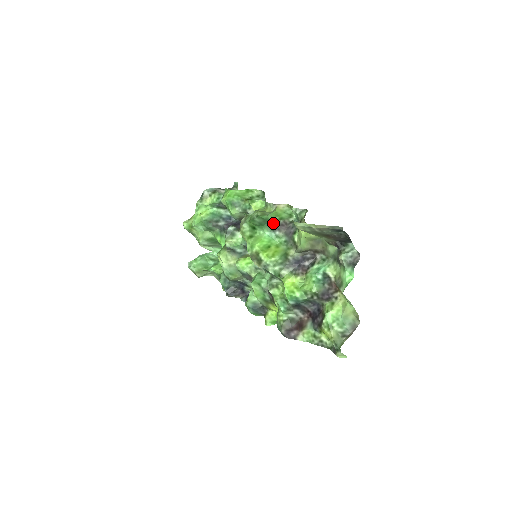
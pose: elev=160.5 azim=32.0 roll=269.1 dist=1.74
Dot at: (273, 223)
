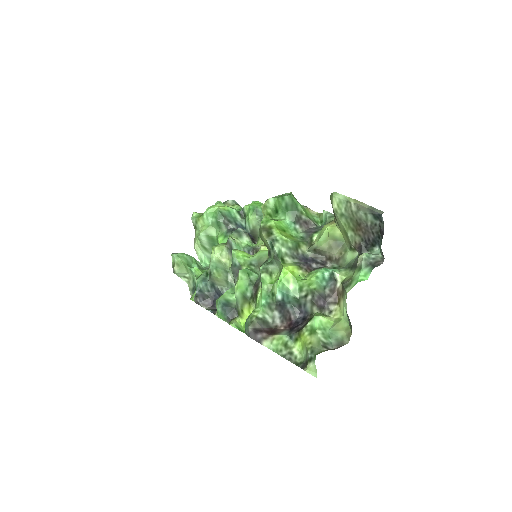
Dot at: (299, 214)
